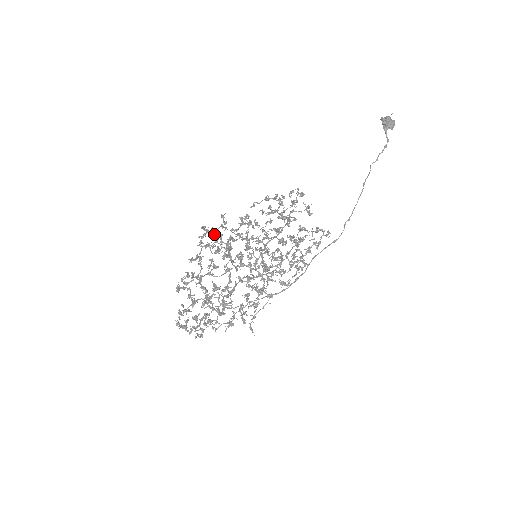
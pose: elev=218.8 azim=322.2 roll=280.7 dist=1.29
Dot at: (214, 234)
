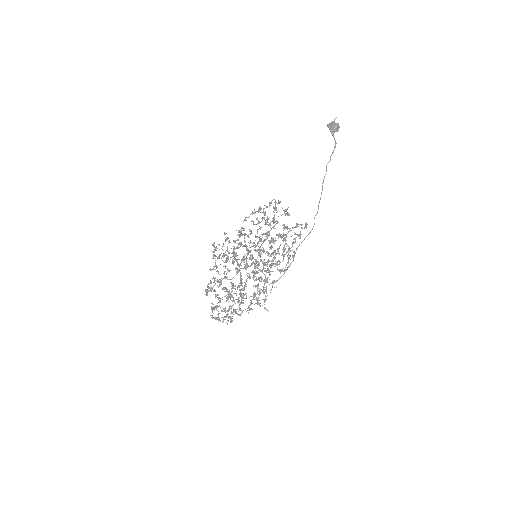
Dot at: occluded
